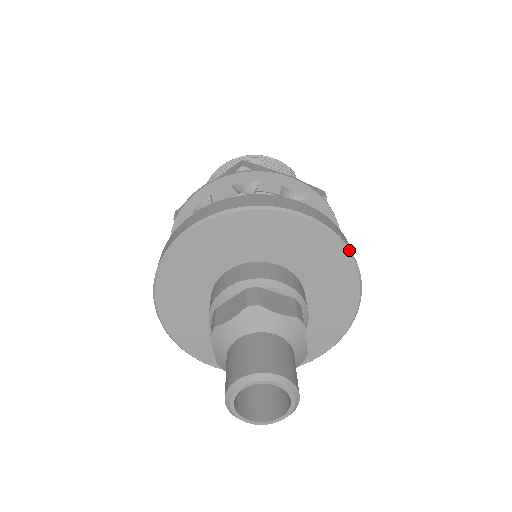
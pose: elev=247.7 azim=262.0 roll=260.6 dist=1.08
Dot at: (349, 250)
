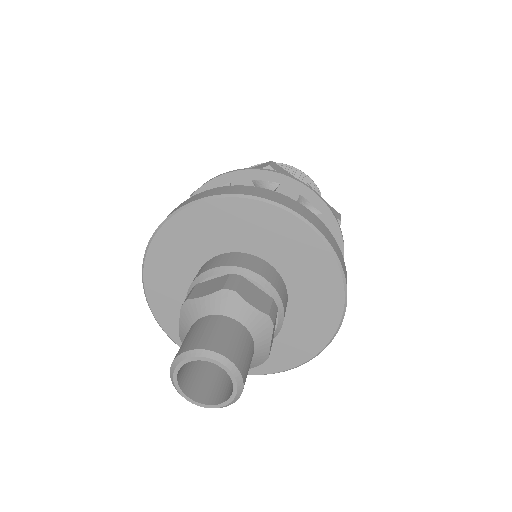
Dot at: (342, 271)
